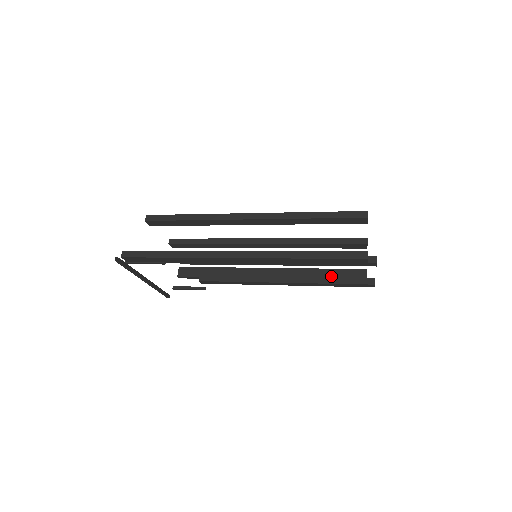
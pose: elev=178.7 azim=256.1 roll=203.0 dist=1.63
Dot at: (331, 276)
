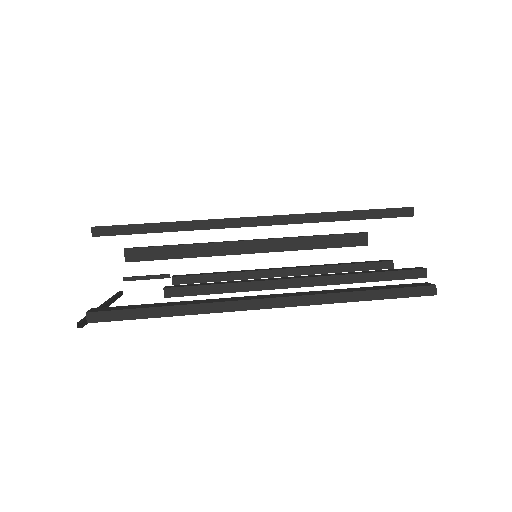
Dot at: (327, 245)
